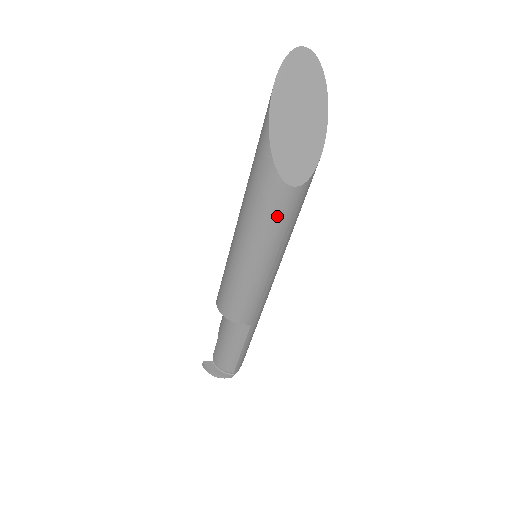
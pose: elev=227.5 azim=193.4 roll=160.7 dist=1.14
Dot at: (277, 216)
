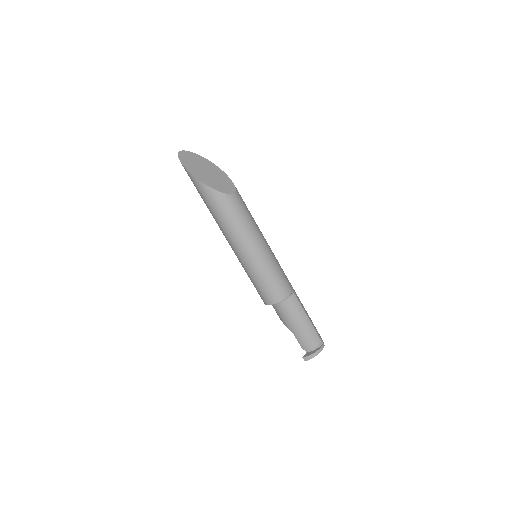
Dot at: (242, 213)
